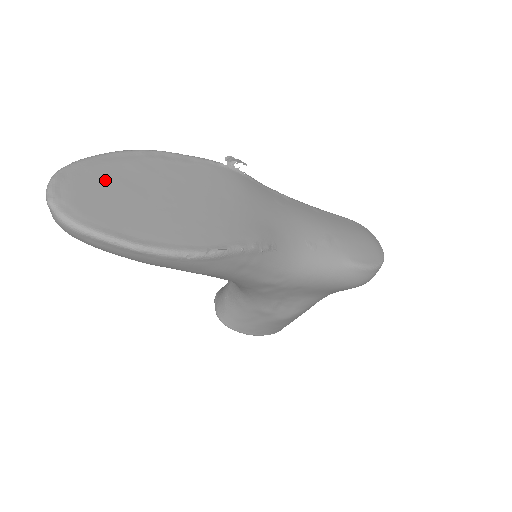
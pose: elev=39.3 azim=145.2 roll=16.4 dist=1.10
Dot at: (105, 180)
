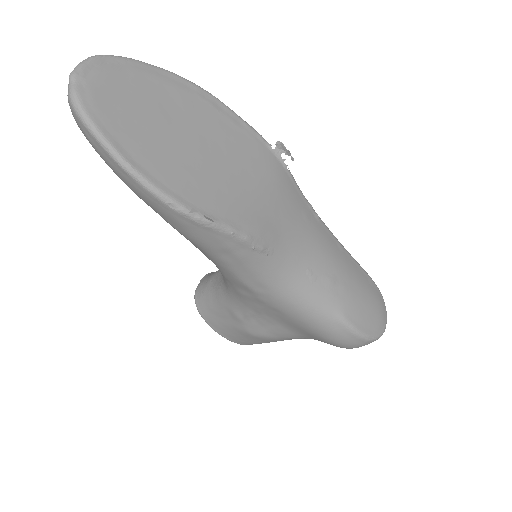
Dot at: (141, 89)
